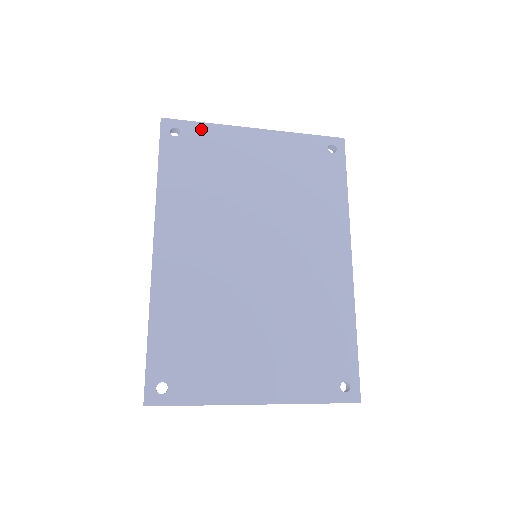
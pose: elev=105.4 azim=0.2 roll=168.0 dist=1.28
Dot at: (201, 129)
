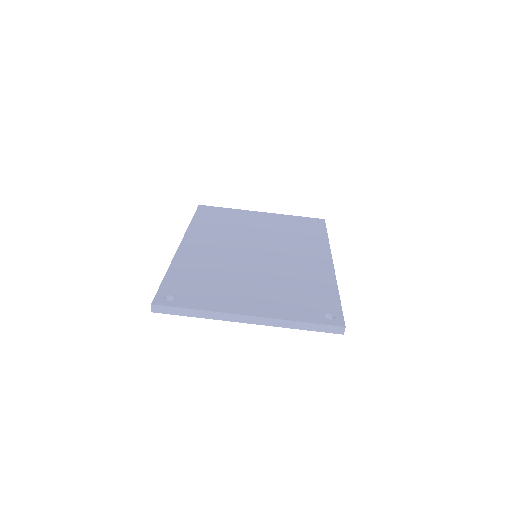
Dot at: (224, 210)
